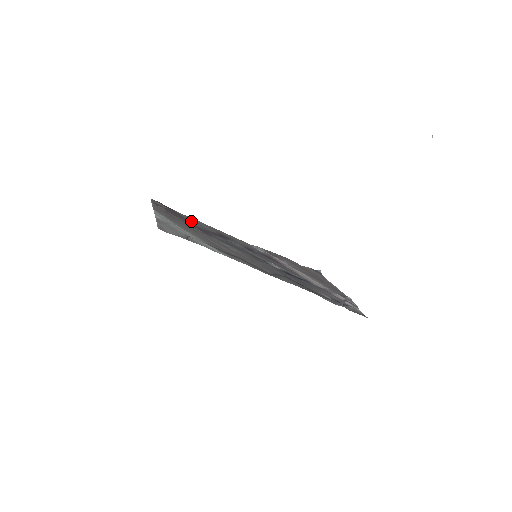
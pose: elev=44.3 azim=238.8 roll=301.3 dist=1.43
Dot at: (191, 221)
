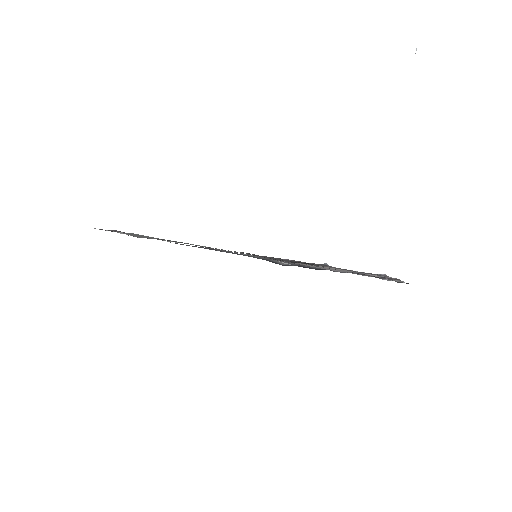
Dot at: occluded
